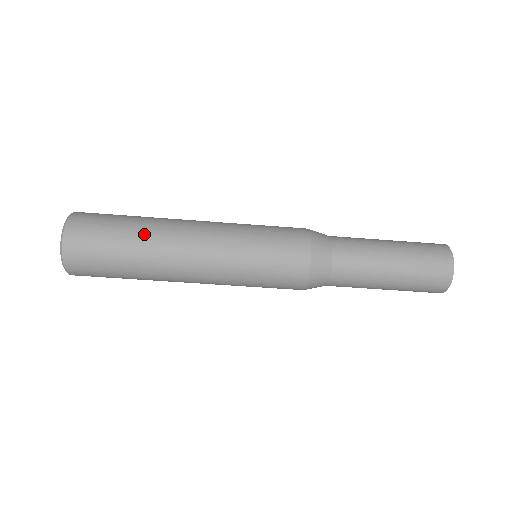
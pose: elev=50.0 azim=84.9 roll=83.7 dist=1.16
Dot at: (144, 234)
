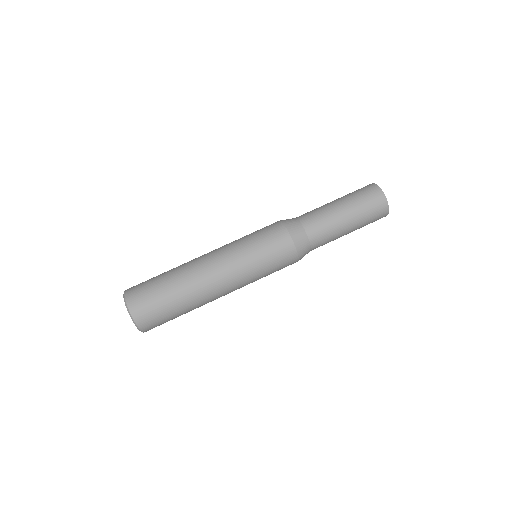
Dot at: occluded
